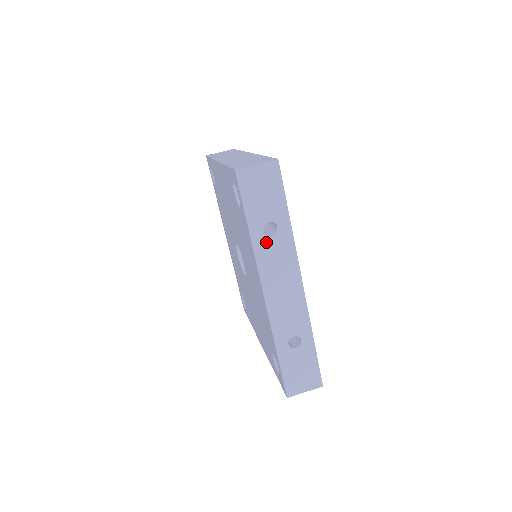
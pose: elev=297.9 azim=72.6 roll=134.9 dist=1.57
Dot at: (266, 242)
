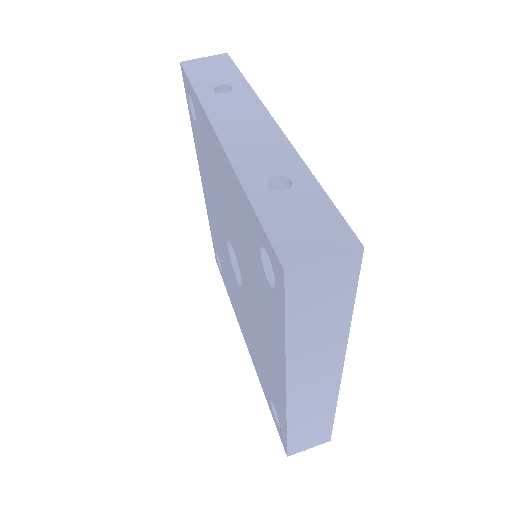
Dot at: (218, 98)
